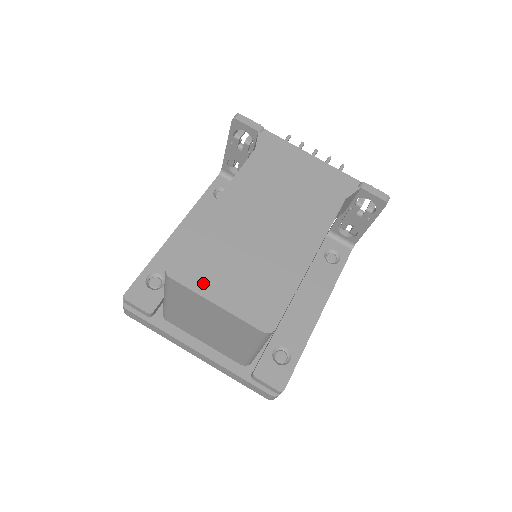
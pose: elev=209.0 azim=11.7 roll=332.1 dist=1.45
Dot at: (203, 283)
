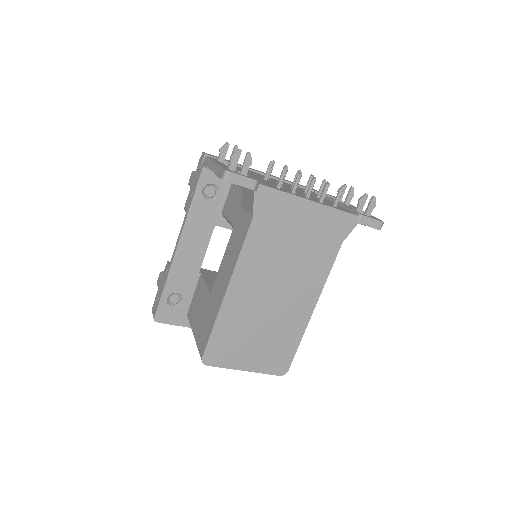
Dot at: (232, 360)
